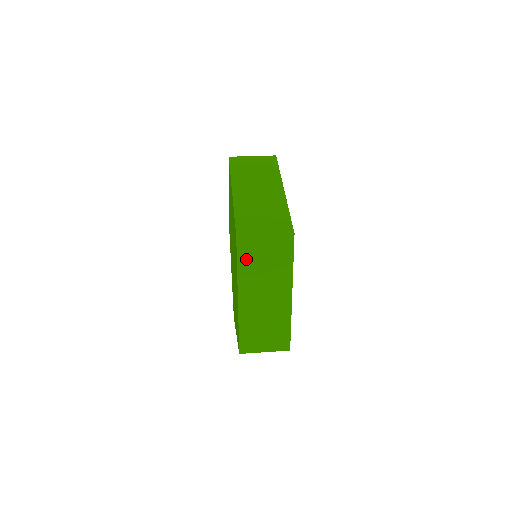
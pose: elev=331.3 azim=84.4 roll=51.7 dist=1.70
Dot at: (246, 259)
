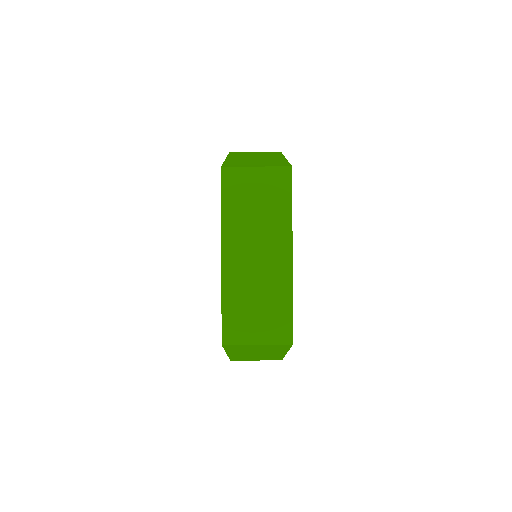
Dot at: (233, 198)
